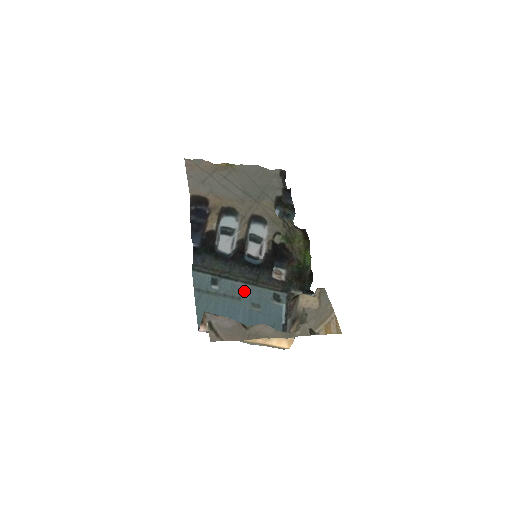
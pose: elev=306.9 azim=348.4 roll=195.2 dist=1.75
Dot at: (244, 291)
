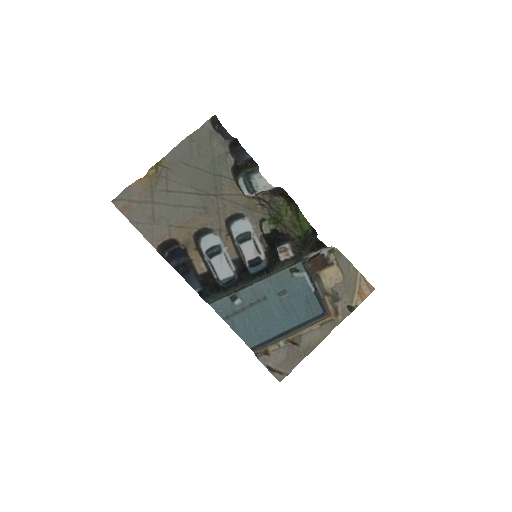
Dot at: (264, 288)
